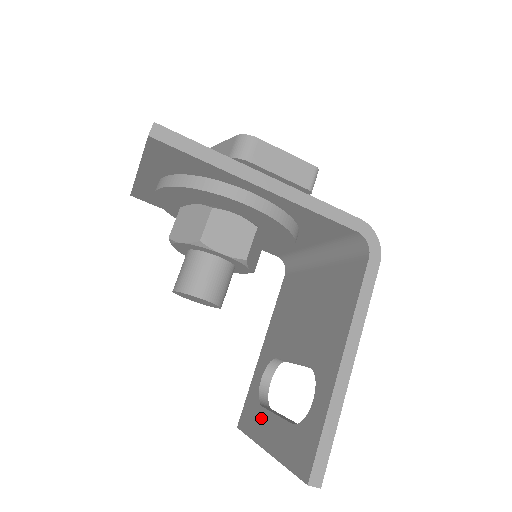
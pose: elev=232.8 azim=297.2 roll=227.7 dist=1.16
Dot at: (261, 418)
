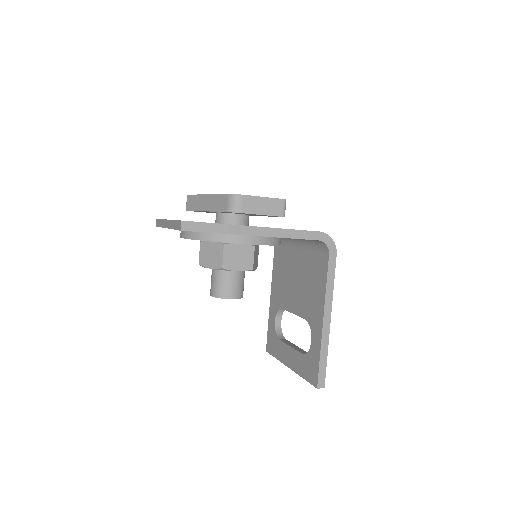
Dot at: (281, 347)
